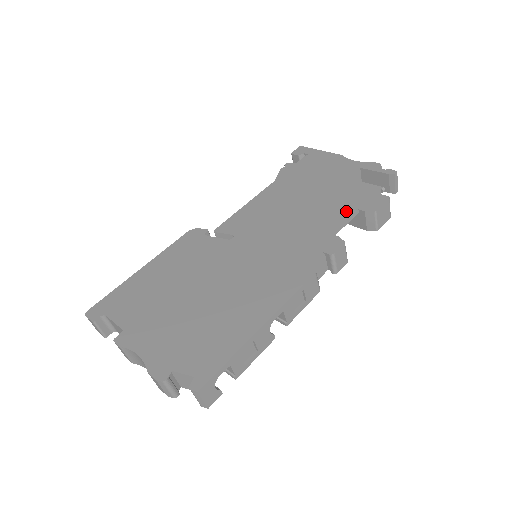
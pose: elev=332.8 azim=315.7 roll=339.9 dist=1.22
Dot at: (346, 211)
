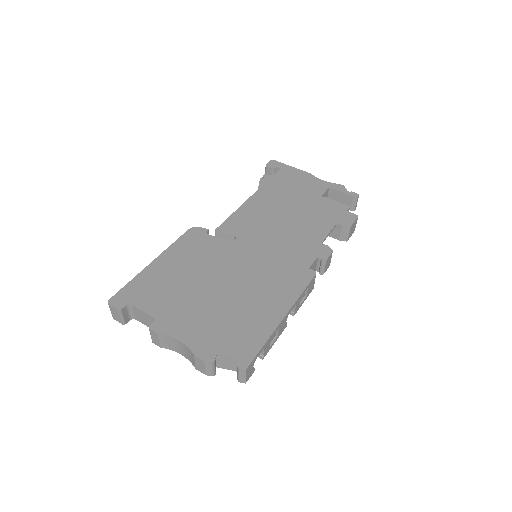
Dot at: (327, 224)
